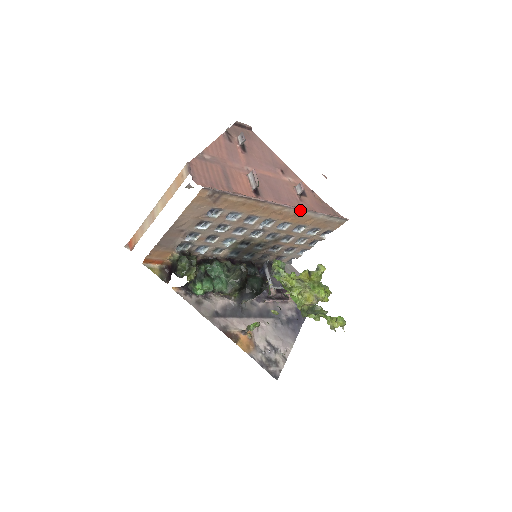
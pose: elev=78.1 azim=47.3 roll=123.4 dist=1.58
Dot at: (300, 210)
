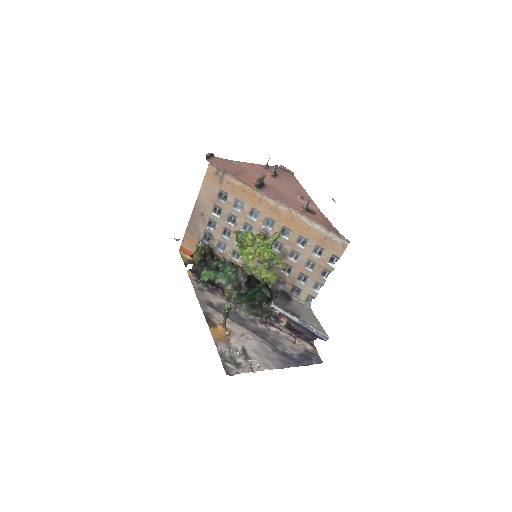
Dot at: (294, 212)
